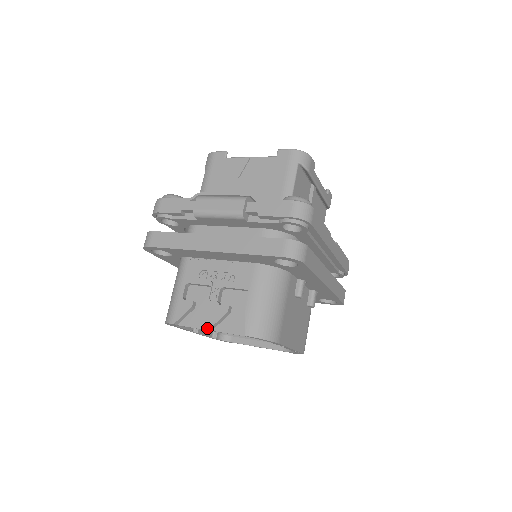
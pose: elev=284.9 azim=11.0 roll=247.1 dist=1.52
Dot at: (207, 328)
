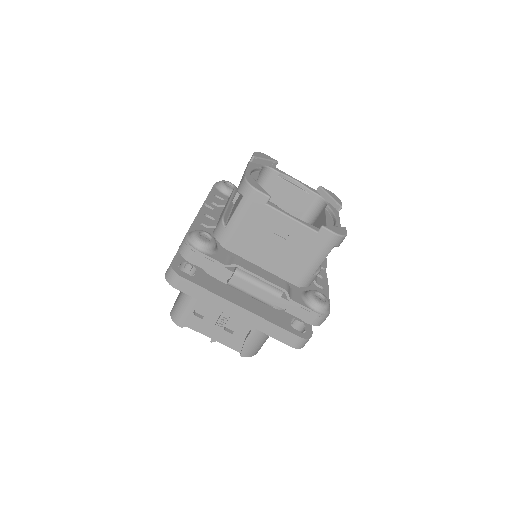
Dot at: (211, 341)
